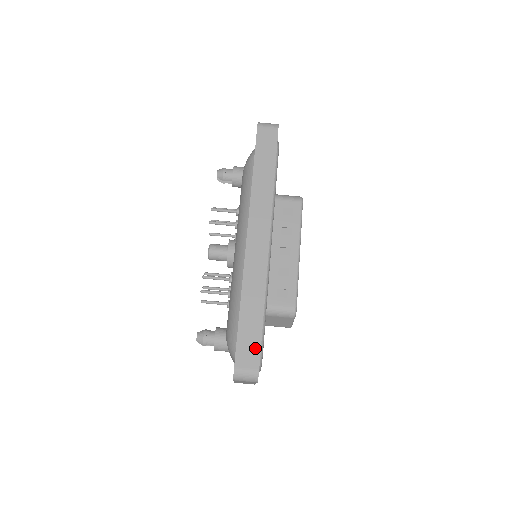
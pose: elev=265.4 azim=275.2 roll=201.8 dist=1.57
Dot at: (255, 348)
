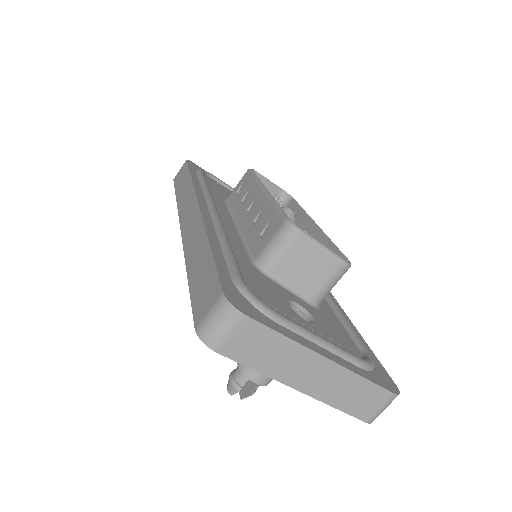
Dot at: (211, 281)
